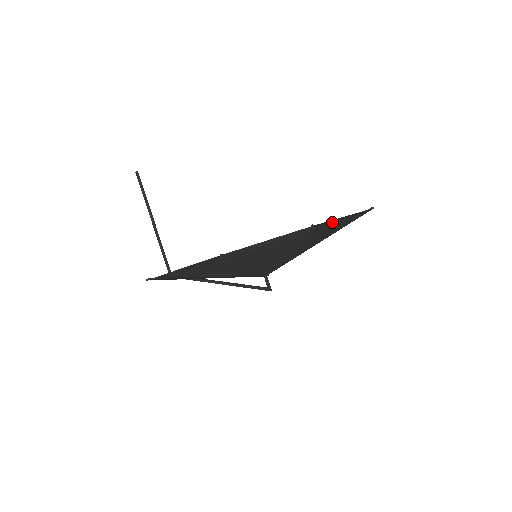
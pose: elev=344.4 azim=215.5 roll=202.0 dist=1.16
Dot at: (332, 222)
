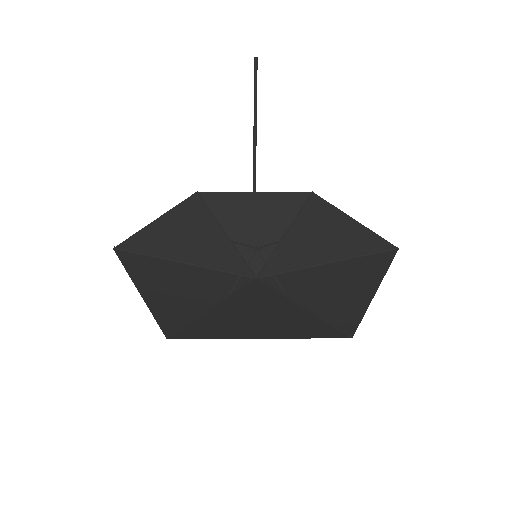
Dot at: (371, 281)
